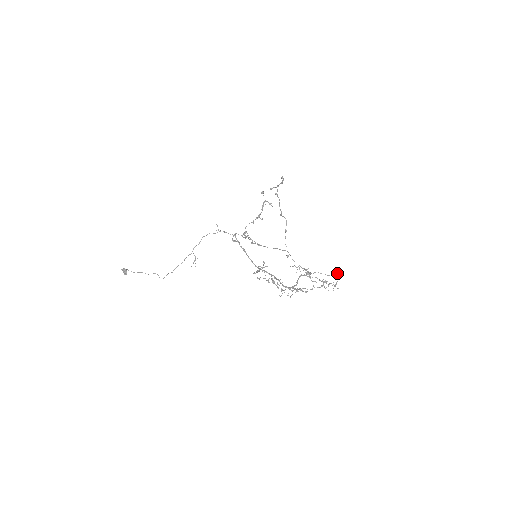
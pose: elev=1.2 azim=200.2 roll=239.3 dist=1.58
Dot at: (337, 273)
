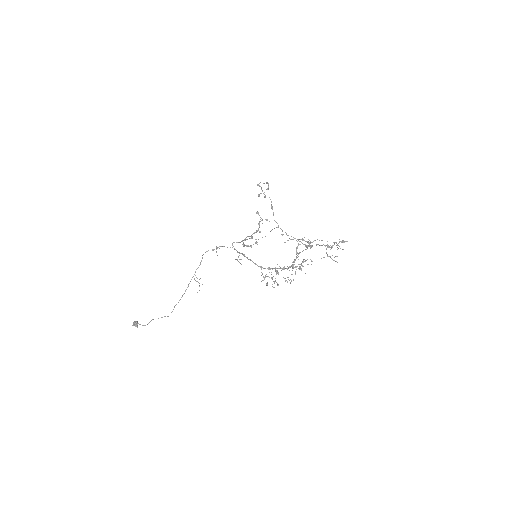
Dot at: (342, 241)
